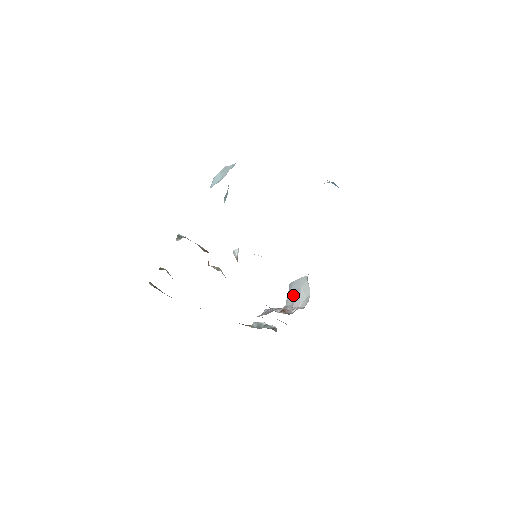
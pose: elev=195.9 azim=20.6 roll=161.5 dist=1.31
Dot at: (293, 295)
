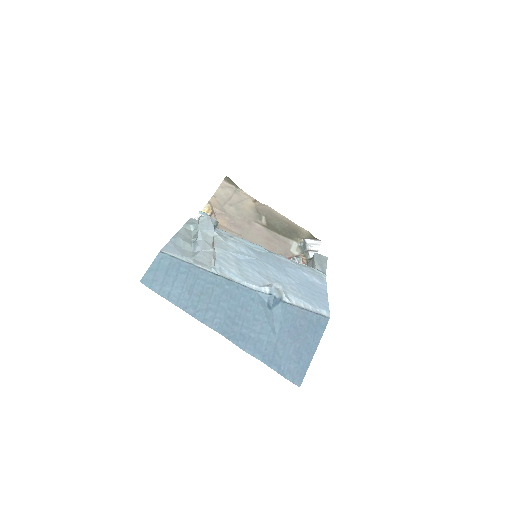
Dot at: occluded
